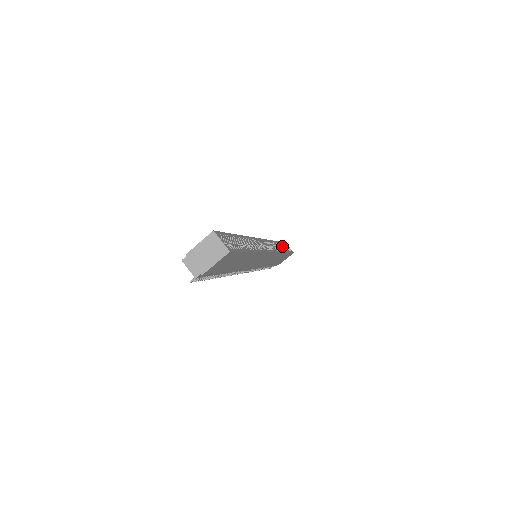
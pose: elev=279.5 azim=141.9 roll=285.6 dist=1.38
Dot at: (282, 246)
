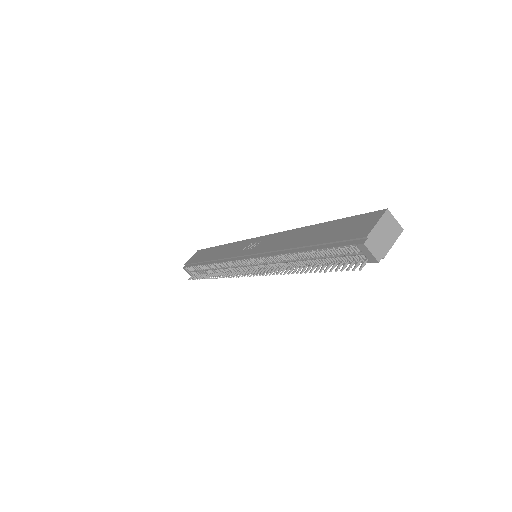
Dot at: occluded
